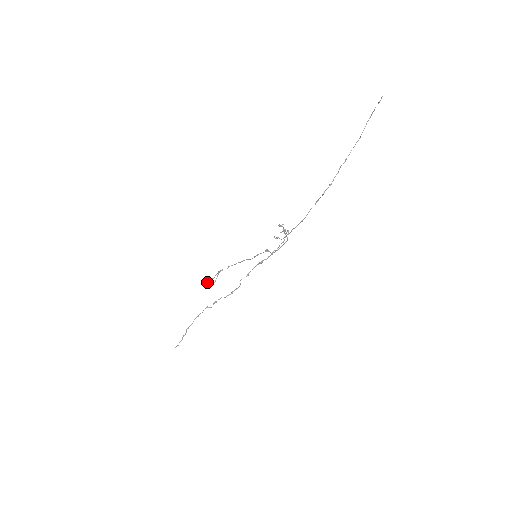
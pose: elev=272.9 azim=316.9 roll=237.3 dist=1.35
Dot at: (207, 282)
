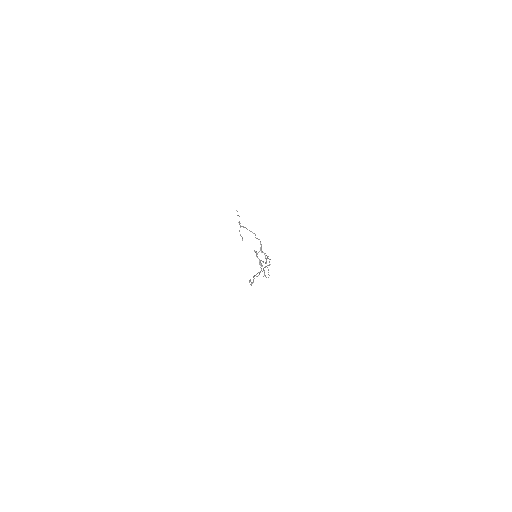
Dot at: occluded
